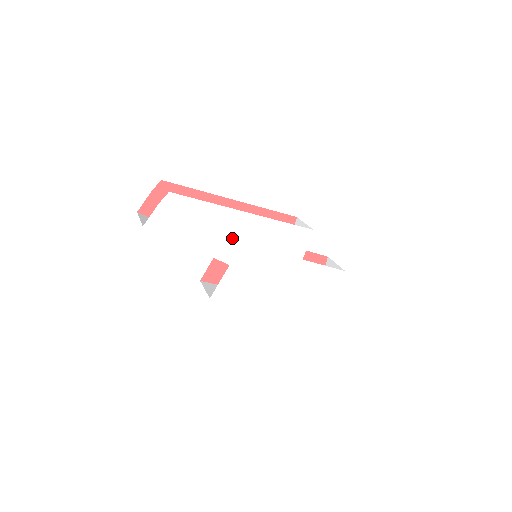
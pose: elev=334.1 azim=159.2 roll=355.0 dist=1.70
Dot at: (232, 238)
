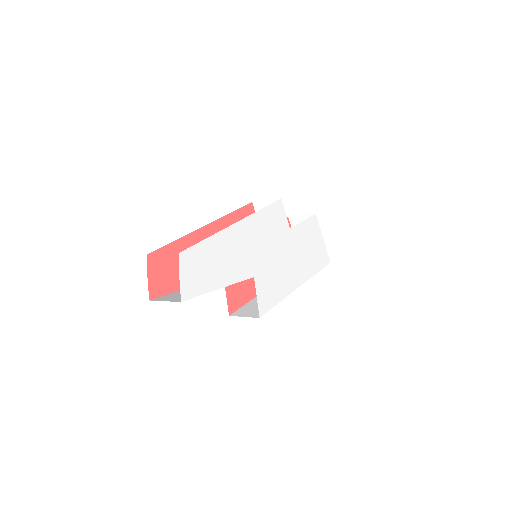
Dot at: (242, 253)
